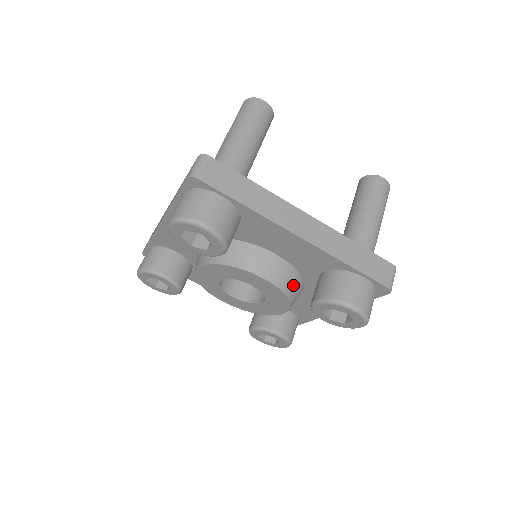
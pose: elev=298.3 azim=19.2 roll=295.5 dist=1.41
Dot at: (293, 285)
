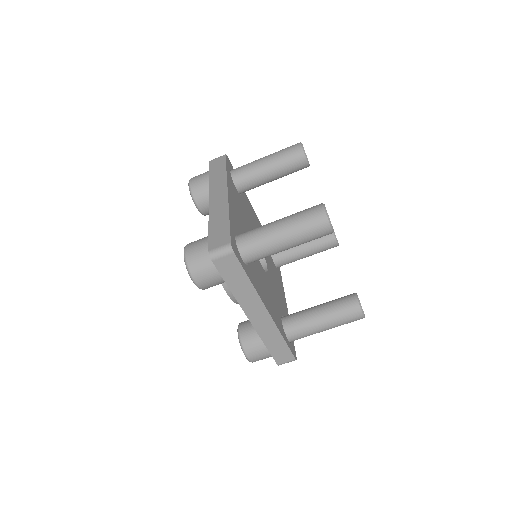
Dot at: occluded
